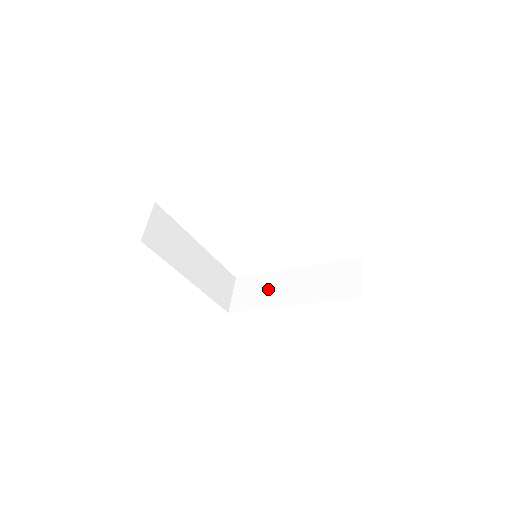
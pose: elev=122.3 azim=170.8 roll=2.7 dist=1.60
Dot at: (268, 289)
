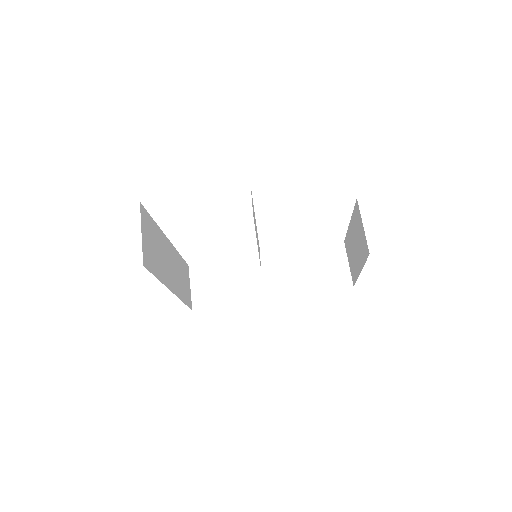
Dot at: (239, 279)
